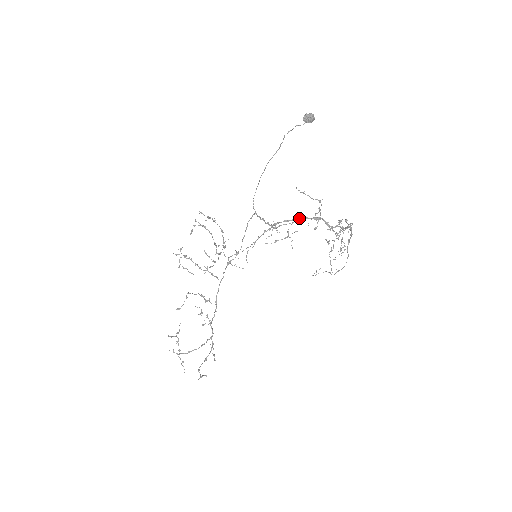
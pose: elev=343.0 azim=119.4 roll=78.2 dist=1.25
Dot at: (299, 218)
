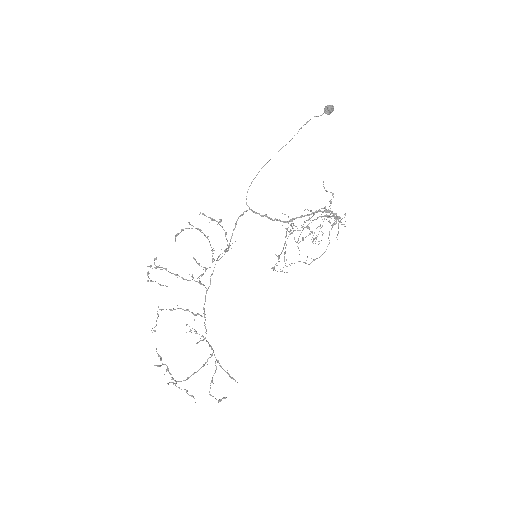
Dot at: (315, 212)
